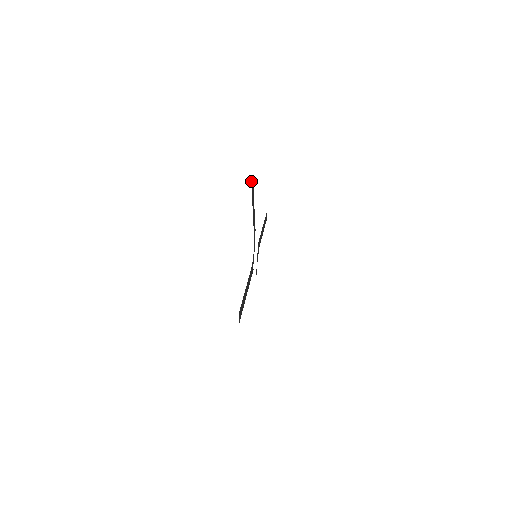
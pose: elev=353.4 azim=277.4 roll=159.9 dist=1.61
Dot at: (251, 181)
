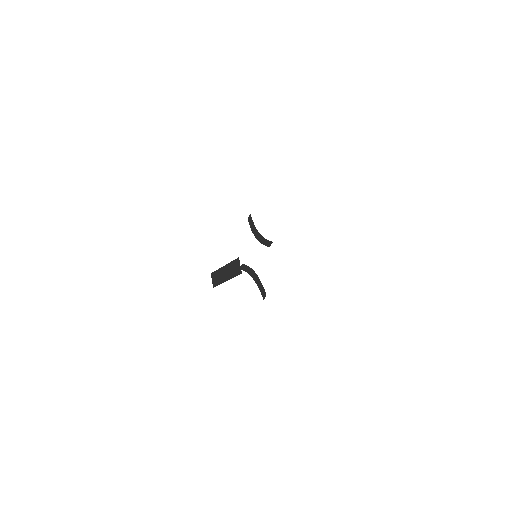
Dot at: occluded
